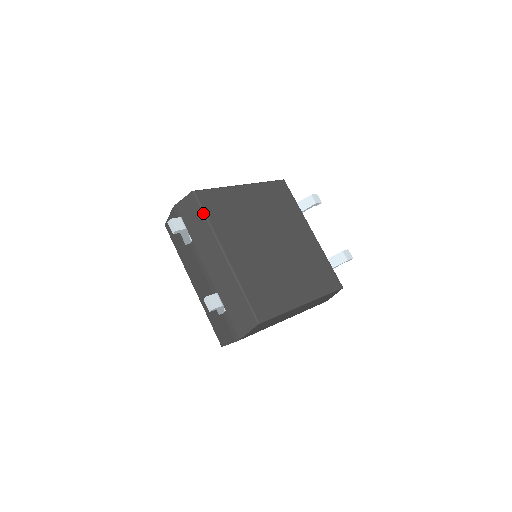
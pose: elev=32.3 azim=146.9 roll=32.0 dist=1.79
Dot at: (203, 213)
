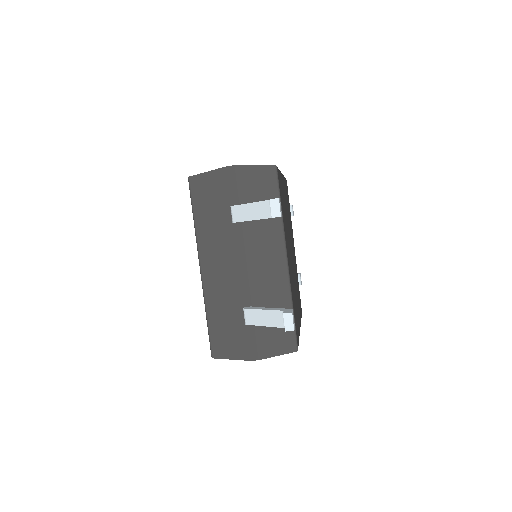
Dot at: occluded
